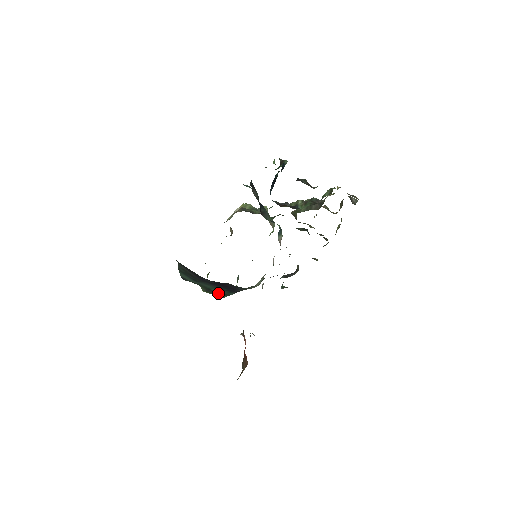
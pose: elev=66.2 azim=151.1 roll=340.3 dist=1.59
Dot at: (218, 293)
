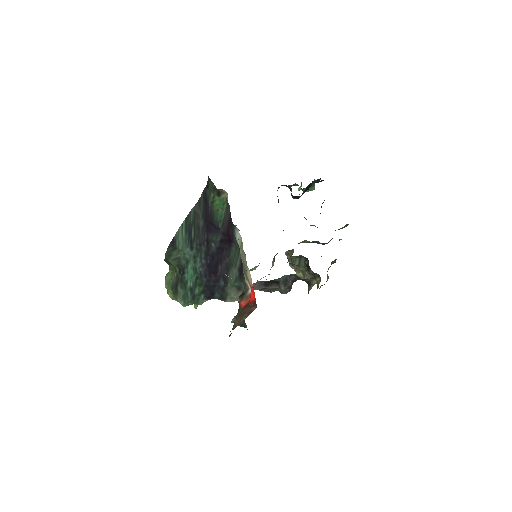
Dot at: (187, 291)
